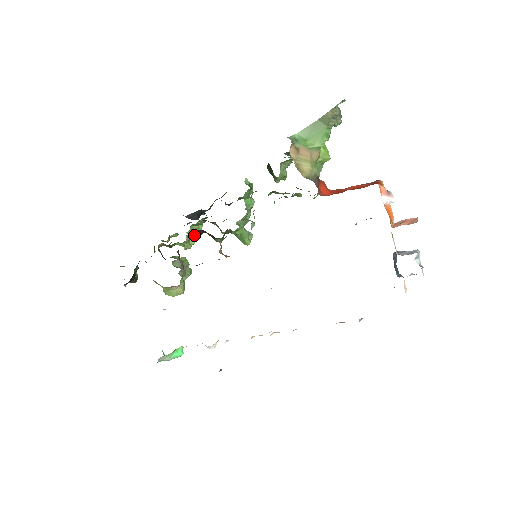
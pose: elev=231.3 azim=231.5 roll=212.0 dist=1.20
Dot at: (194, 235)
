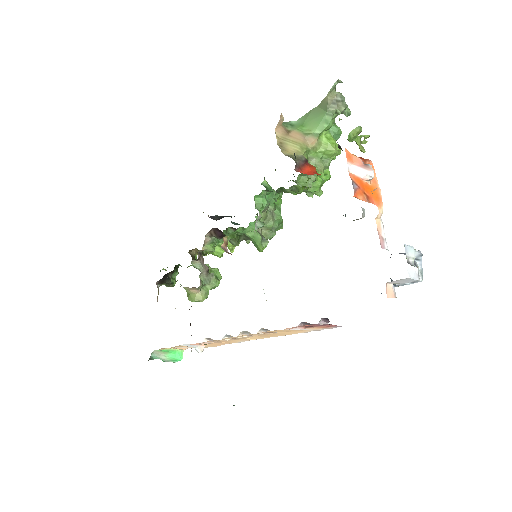
Dot at: (216, 237)
